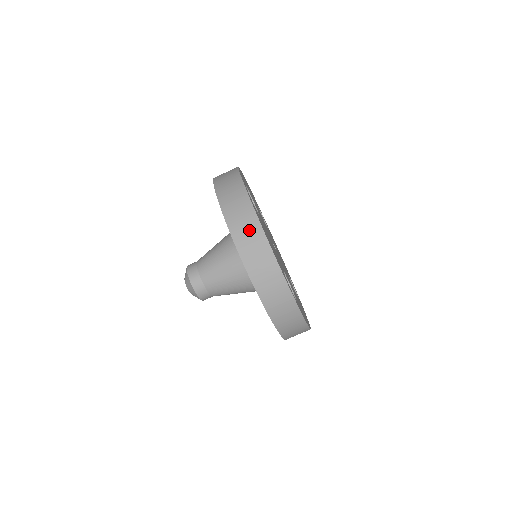
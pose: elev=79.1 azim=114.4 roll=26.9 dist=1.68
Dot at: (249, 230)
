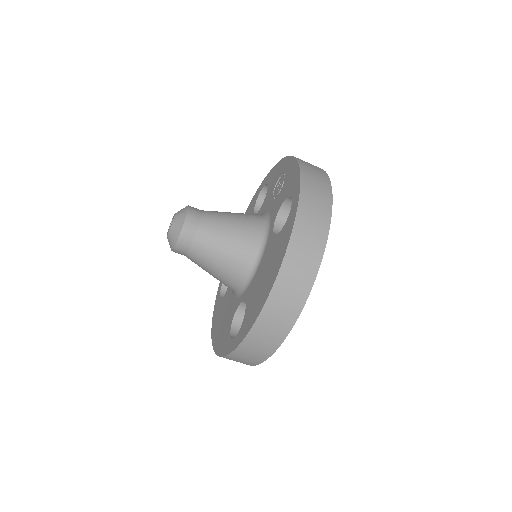
Dot at: (298, 283)
